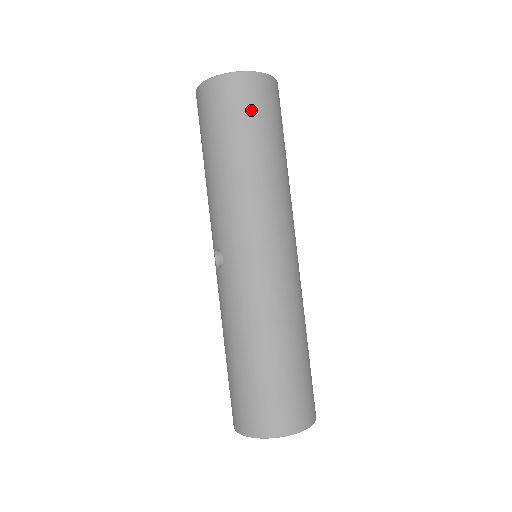
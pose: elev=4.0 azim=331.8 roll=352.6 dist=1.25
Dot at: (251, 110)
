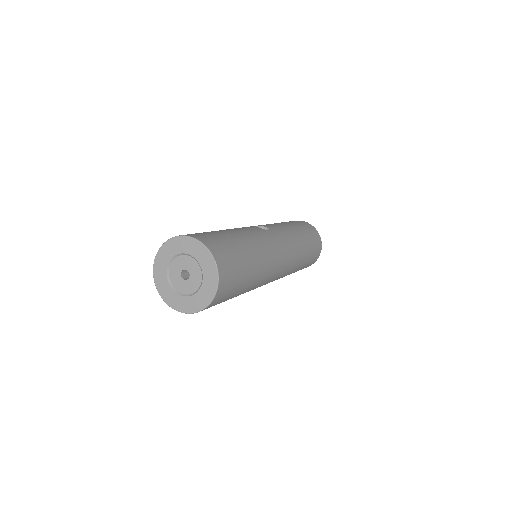
Dot at: (232, 290)
